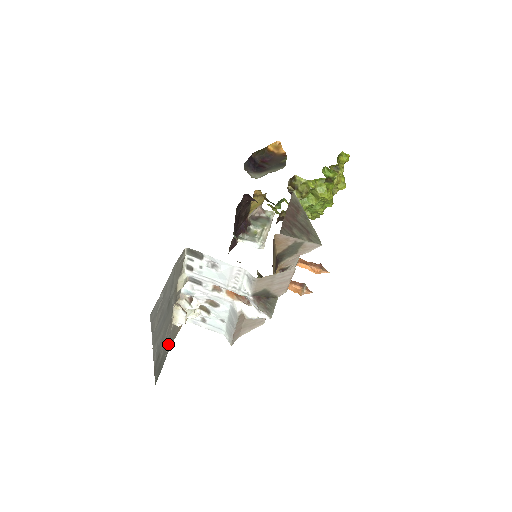
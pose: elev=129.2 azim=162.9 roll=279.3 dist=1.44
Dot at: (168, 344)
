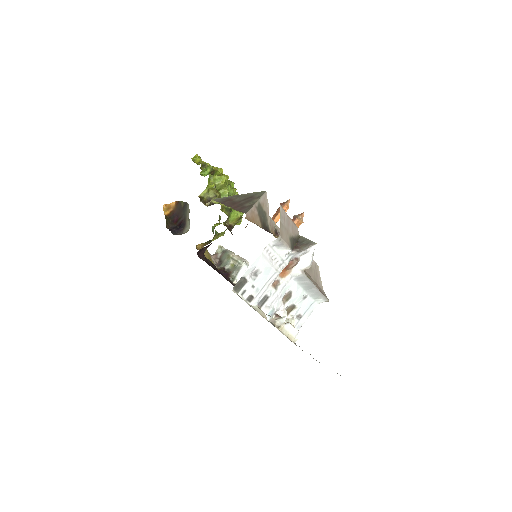
Dot at: occluded
